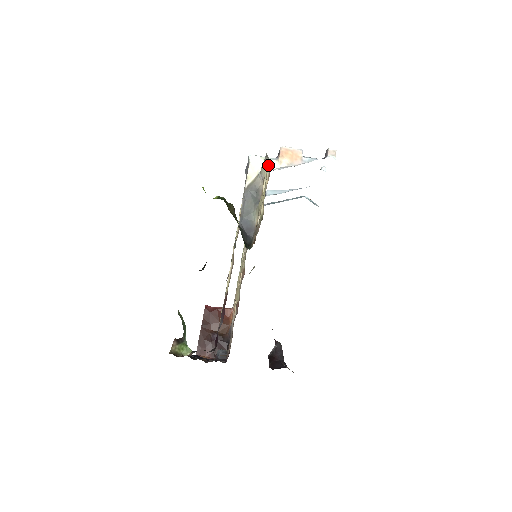
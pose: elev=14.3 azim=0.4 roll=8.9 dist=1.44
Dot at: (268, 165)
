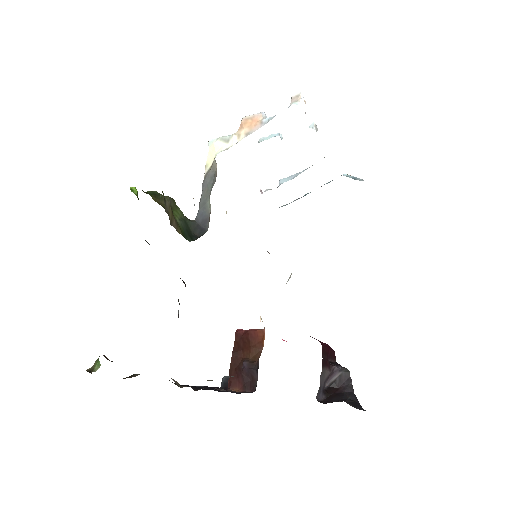
Dot at: occluded
